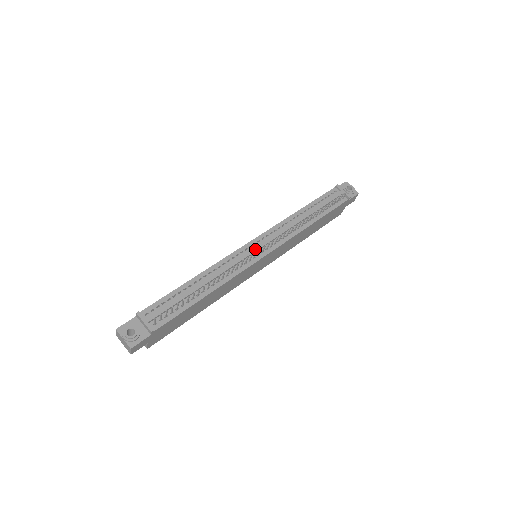
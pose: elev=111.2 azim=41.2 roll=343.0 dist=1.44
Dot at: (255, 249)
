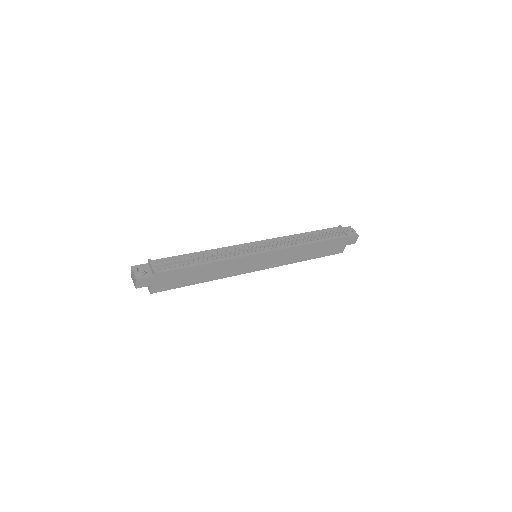
Dot at: (254, 246)
